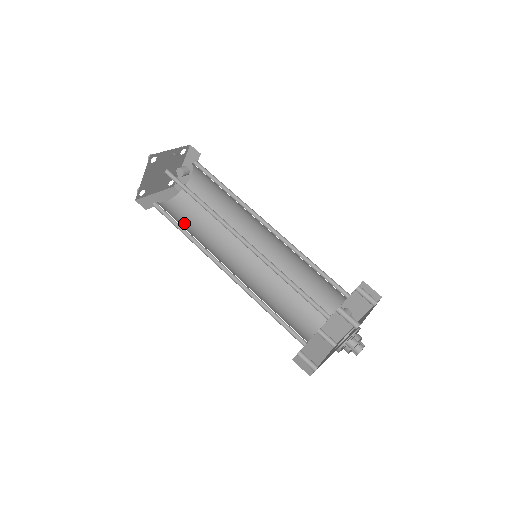
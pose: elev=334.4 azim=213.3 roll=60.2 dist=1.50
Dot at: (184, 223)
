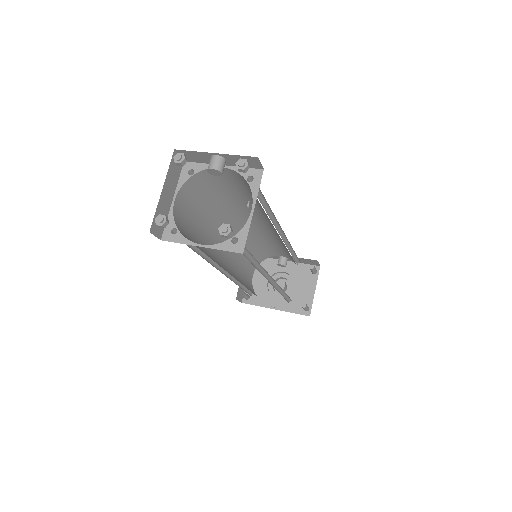
Dot at: (193, 227)
